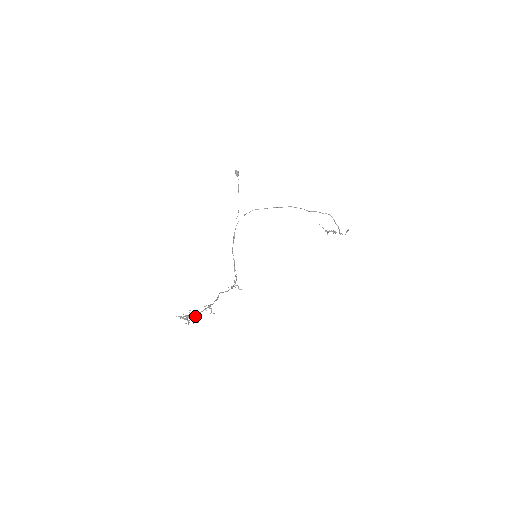
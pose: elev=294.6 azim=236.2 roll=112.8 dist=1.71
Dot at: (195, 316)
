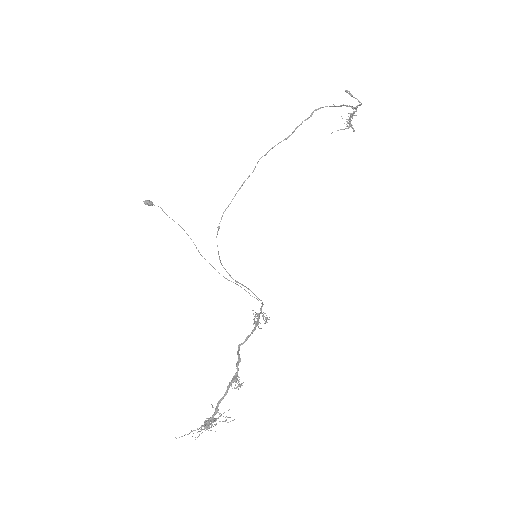
Dot at: (216, 412)
